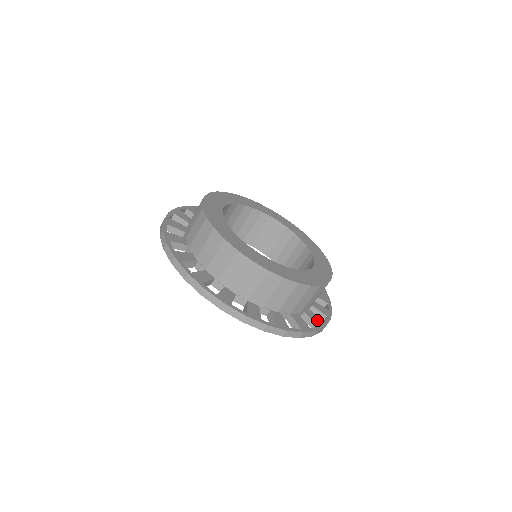
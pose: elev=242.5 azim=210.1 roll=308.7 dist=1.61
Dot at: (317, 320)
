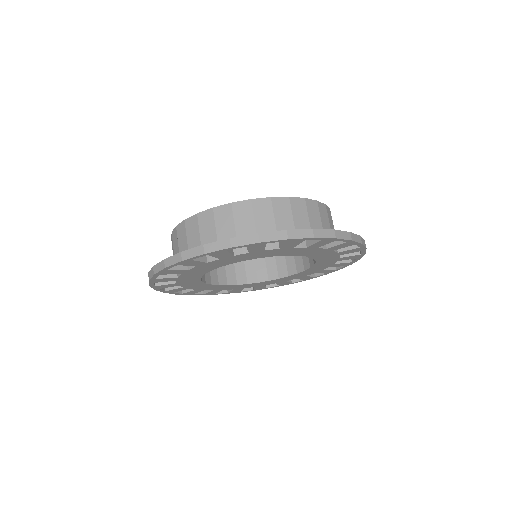
Dot at: occluded
